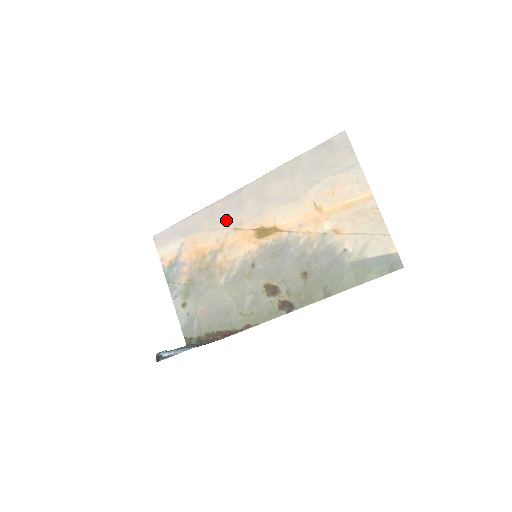
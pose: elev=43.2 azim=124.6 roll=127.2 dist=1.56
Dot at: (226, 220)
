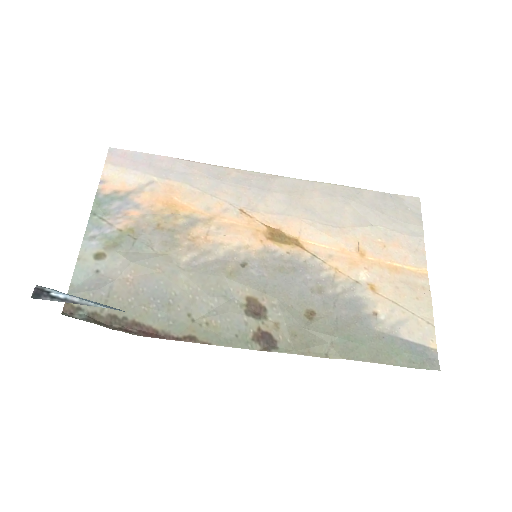
Dot at: (235, 194)
